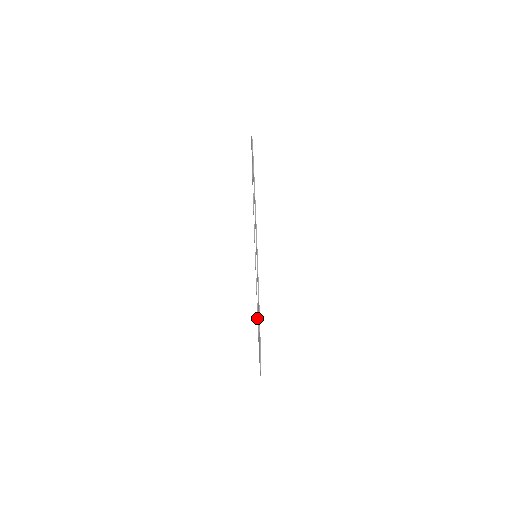
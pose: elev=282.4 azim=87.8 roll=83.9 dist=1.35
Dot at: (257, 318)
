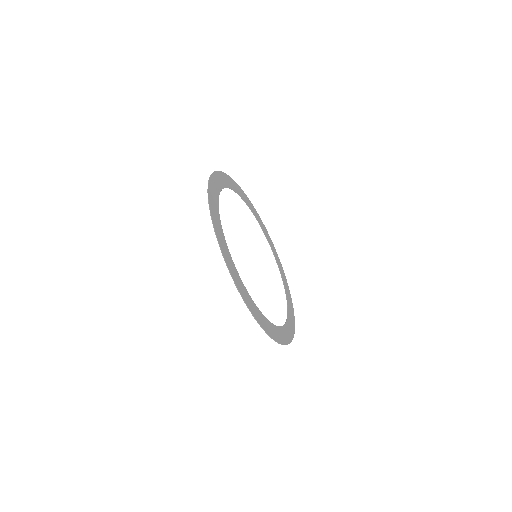
Dot at: (283, 275)
